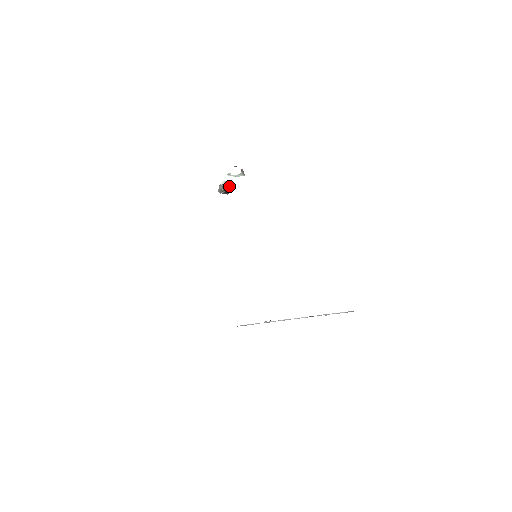
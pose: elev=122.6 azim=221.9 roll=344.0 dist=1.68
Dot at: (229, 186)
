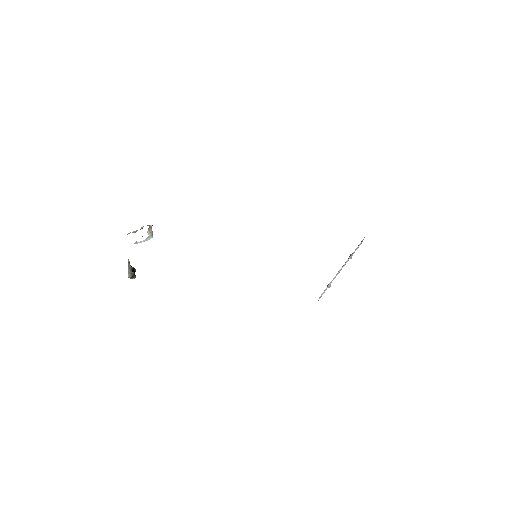
Dot at: (133, 267)
